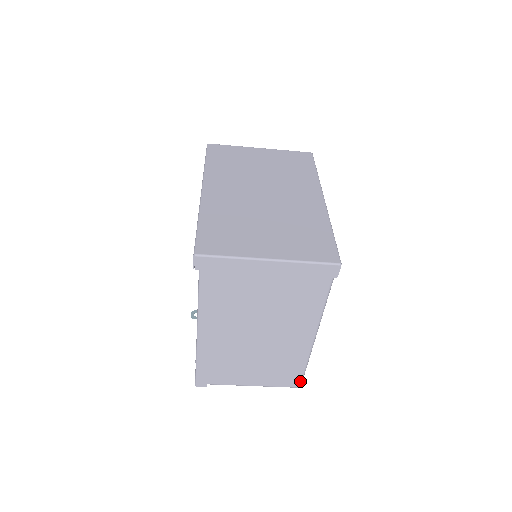
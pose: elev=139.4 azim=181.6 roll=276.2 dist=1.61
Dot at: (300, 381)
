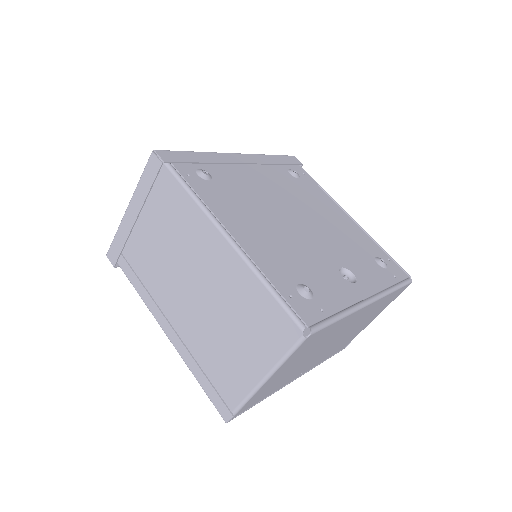
Dot at: (292, 321)
